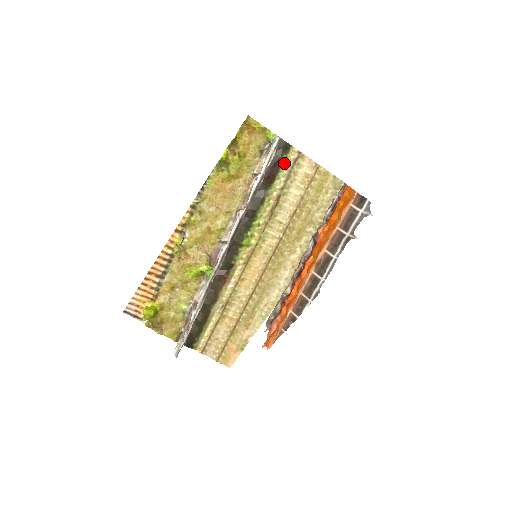
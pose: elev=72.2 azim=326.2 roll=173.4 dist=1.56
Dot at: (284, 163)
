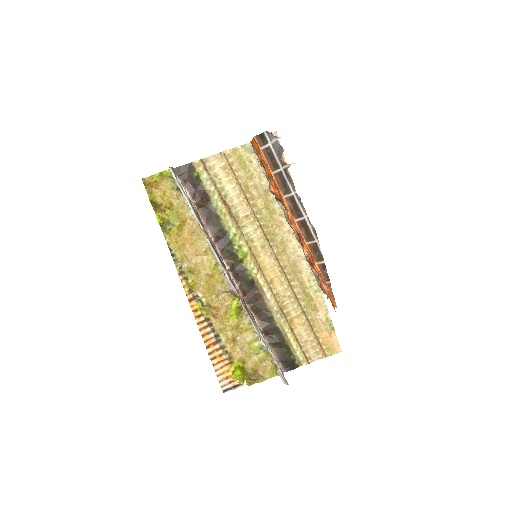
Dot at: (201, 178)
